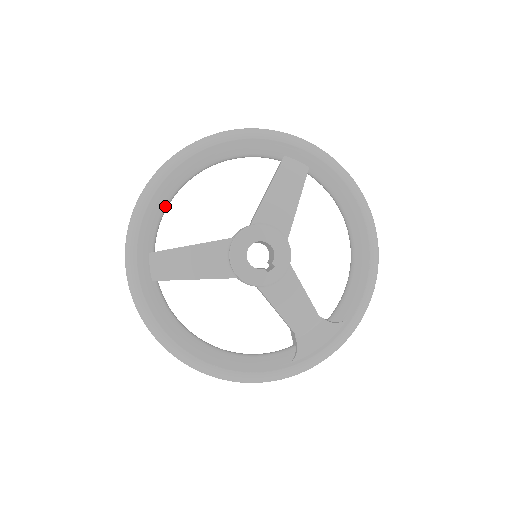
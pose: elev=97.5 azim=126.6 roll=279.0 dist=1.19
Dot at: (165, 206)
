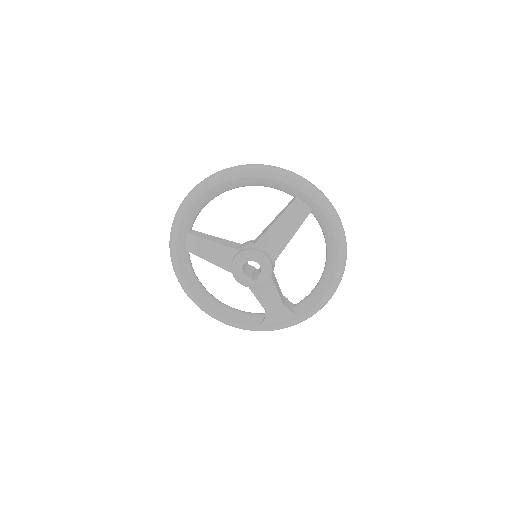
Dot at: (204, 205)
